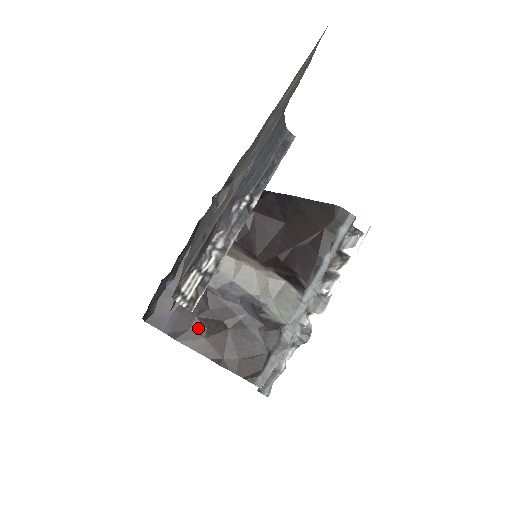
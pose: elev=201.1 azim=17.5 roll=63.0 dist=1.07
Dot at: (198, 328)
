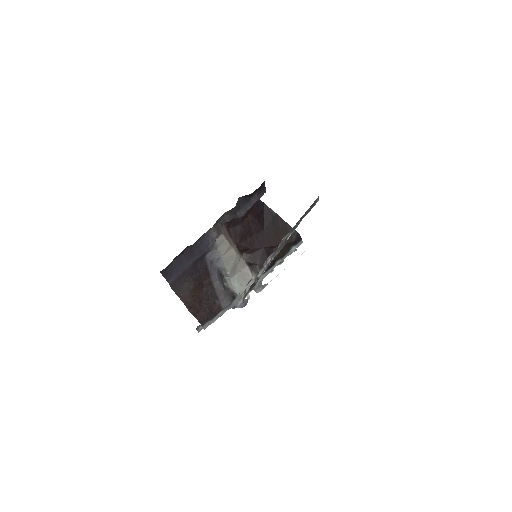
Dot at: (189, 284)
